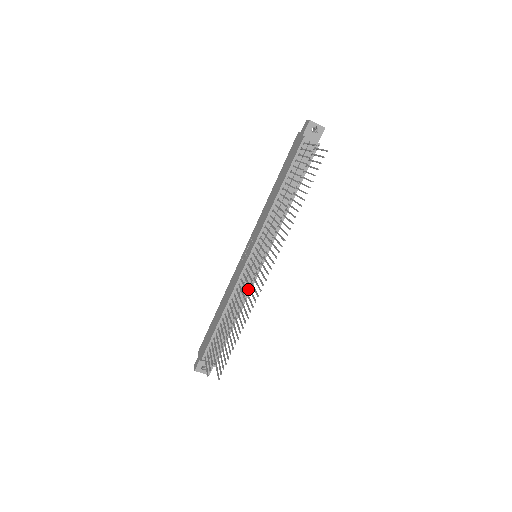
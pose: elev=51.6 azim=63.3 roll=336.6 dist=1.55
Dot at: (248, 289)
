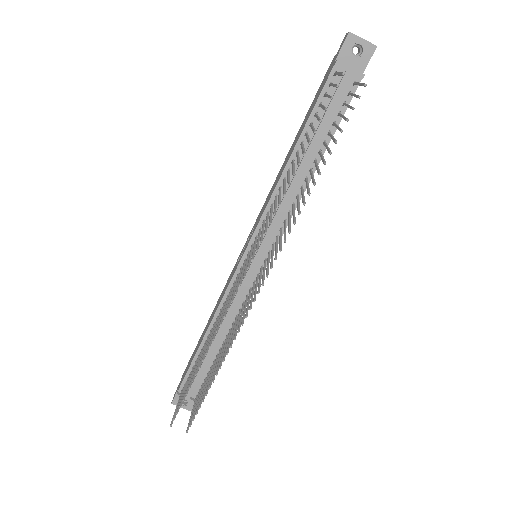
Dot at: (242, 304)
